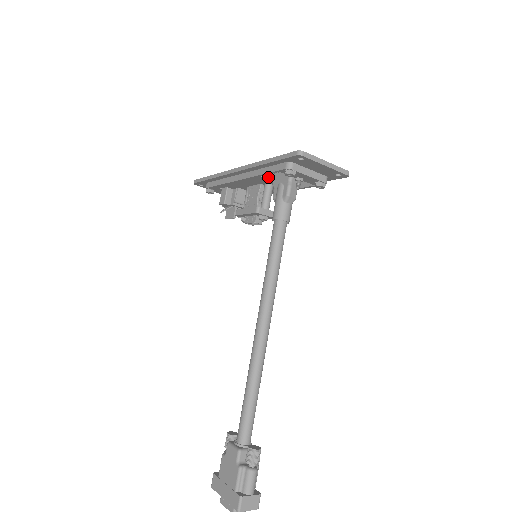
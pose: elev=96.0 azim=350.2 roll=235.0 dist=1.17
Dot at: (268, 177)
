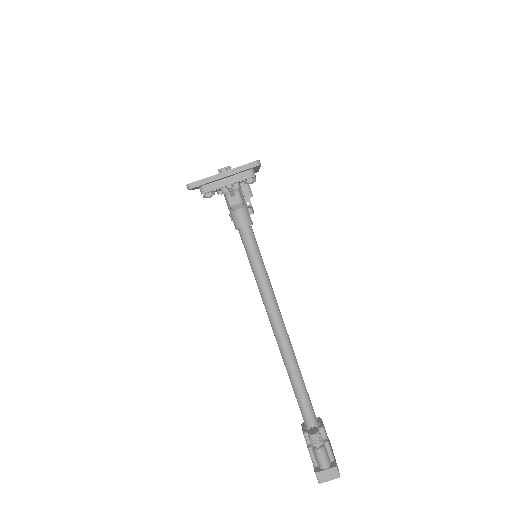
Dot at: occluded
